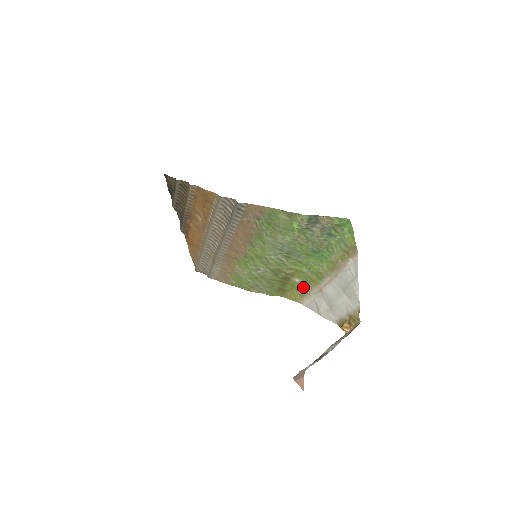
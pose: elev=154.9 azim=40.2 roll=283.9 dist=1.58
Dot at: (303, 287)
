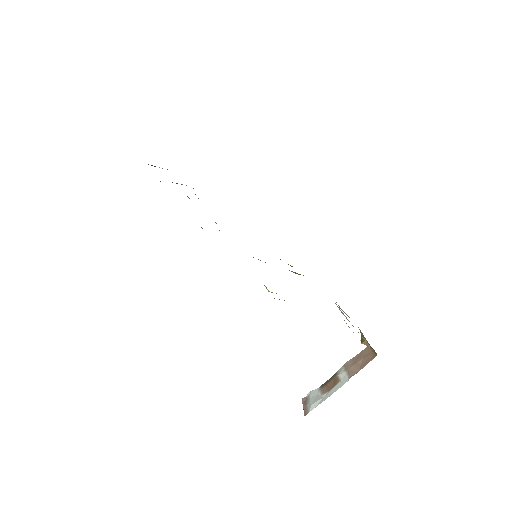
Dot at: occluded
